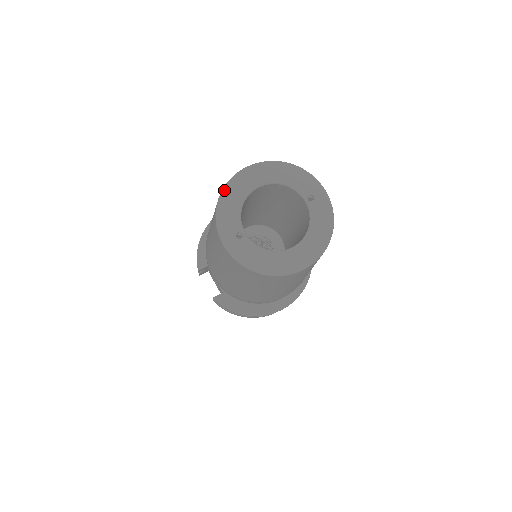
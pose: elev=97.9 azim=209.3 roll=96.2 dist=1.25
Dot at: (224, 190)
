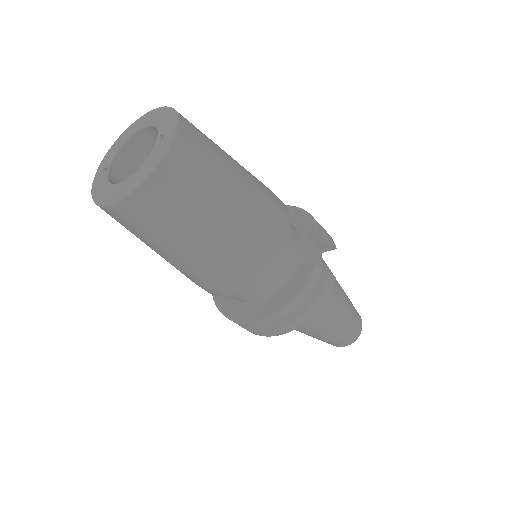
Dot at: (123, 132)
